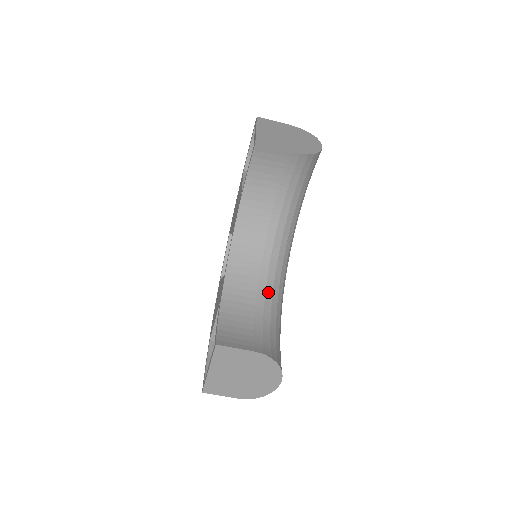
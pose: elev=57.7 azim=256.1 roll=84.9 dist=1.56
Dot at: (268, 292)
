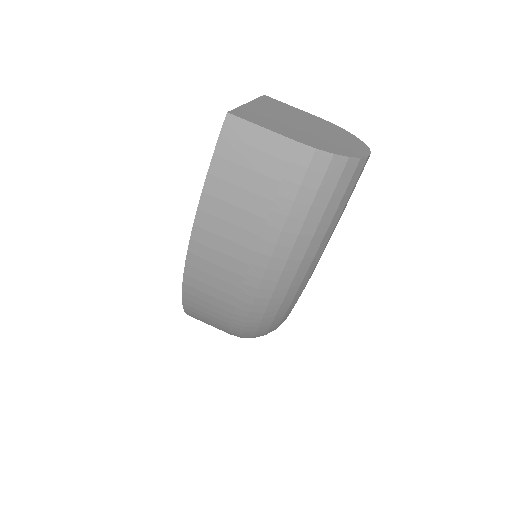
Dot at: occluded
